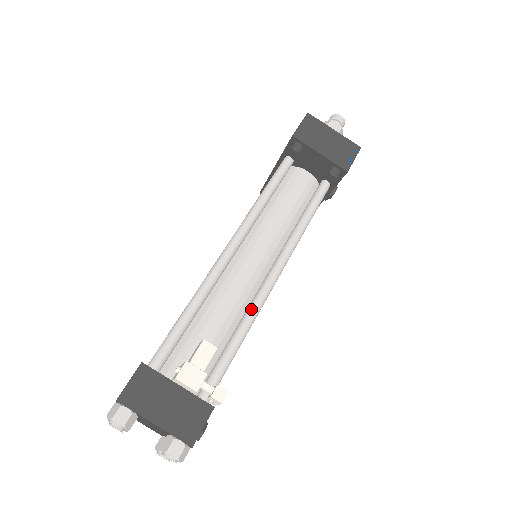
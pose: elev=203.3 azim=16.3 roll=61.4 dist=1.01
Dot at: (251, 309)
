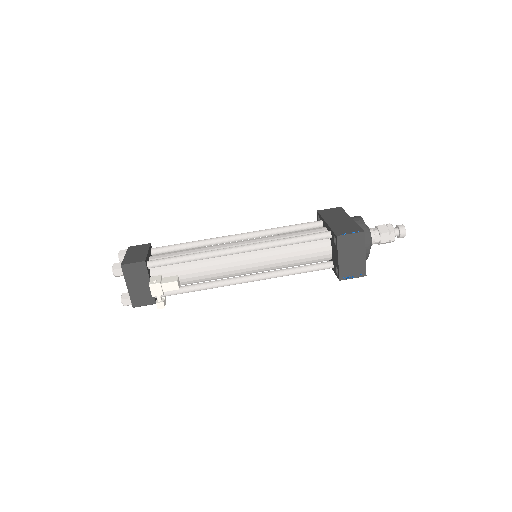
Dot at: (216, 284)
